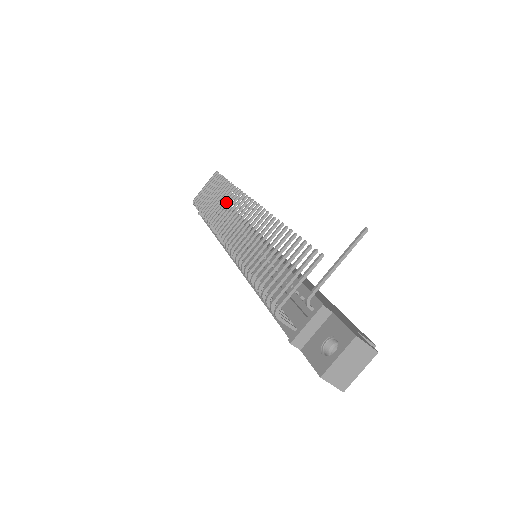
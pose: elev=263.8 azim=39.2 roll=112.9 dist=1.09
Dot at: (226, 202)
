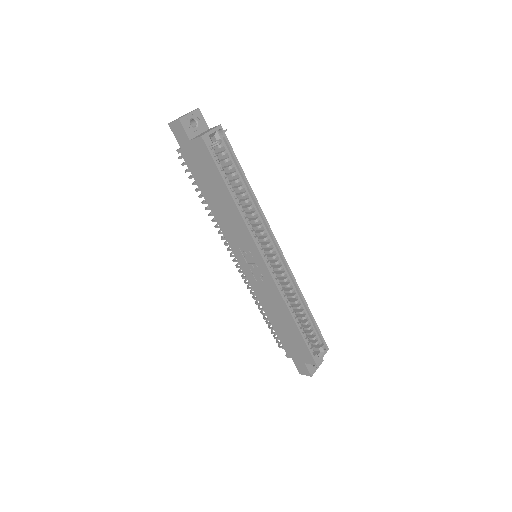
Dot at: occluded
